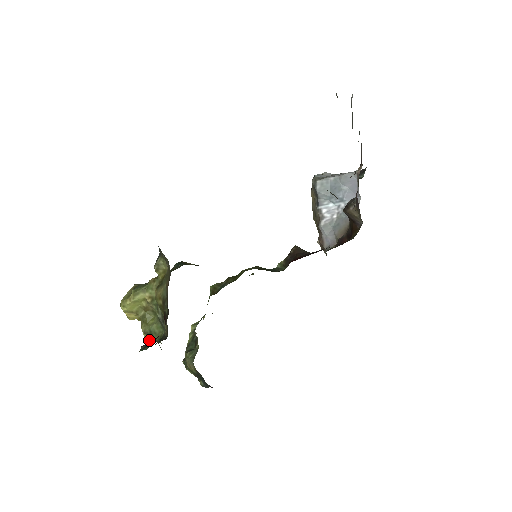
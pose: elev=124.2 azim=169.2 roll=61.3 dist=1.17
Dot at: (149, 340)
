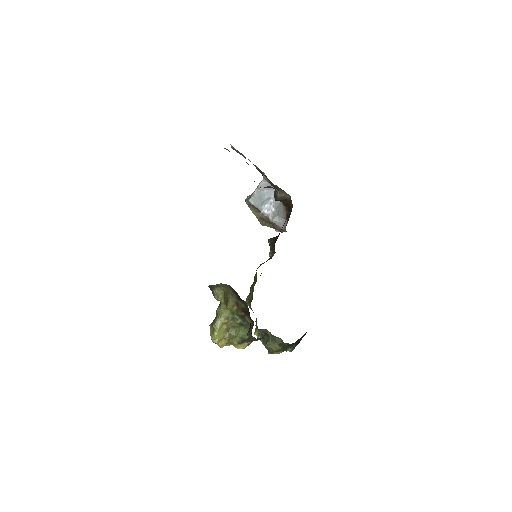
Dot at: (243, 348)
